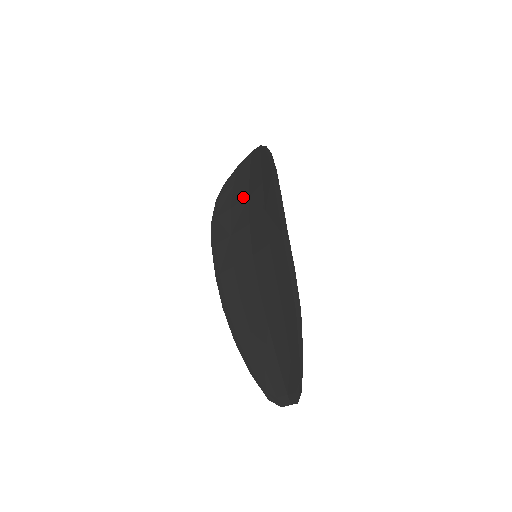
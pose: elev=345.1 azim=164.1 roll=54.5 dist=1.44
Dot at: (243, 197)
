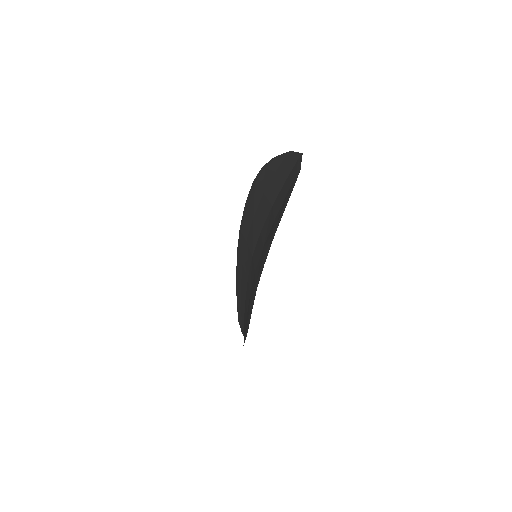
Dot at: (271, 199)
